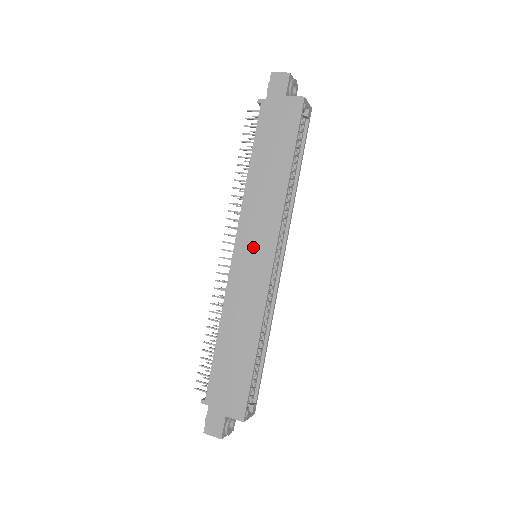
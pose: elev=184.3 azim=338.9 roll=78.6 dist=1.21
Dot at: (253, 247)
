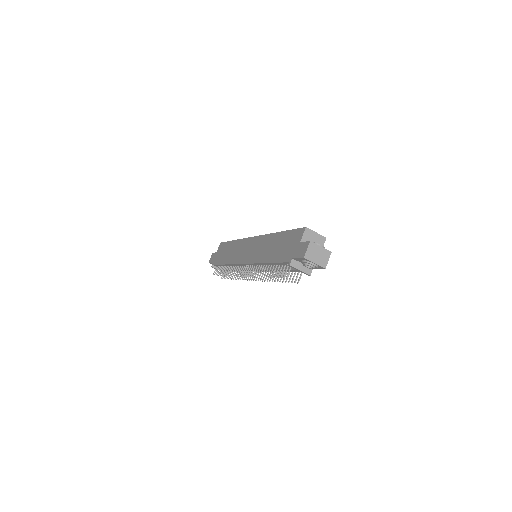
Dot at: (246, 251)
